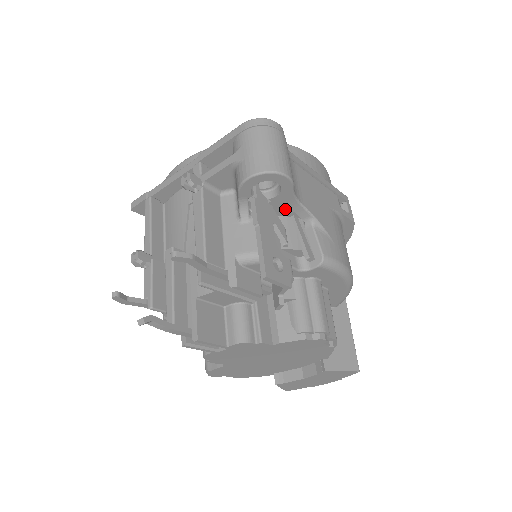
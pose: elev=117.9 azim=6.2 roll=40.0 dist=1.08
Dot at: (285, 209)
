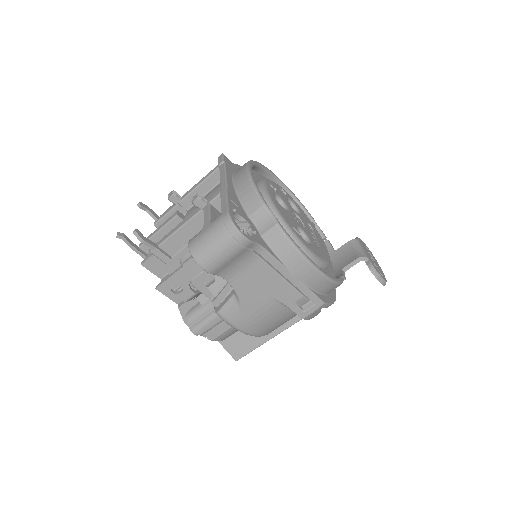
Dot at: occluded
